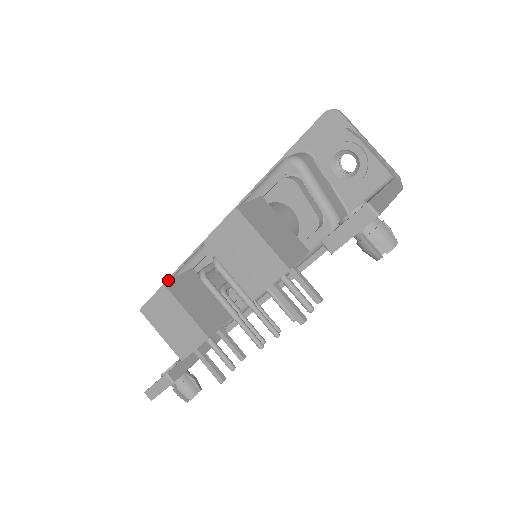
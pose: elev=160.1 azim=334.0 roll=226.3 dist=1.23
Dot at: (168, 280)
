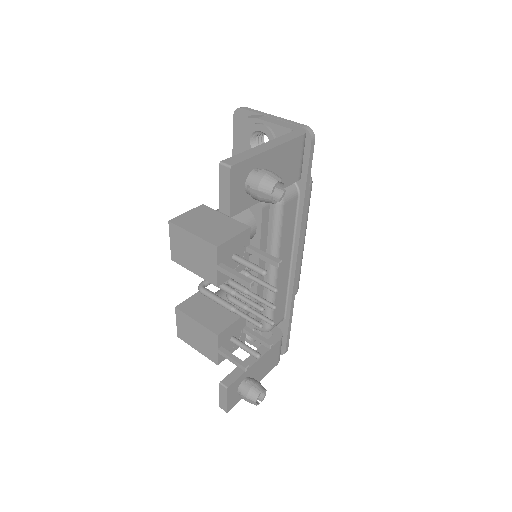
Dot at: occluded
